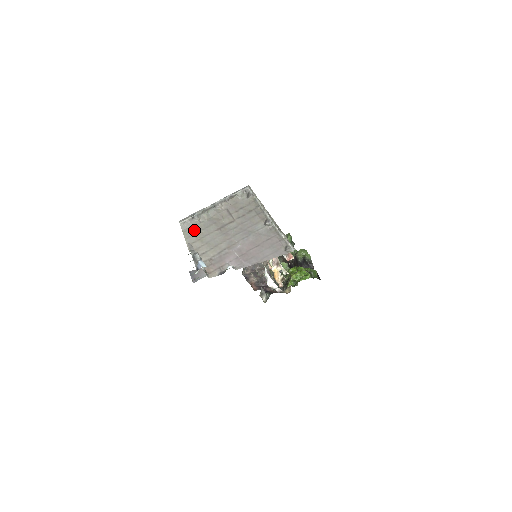
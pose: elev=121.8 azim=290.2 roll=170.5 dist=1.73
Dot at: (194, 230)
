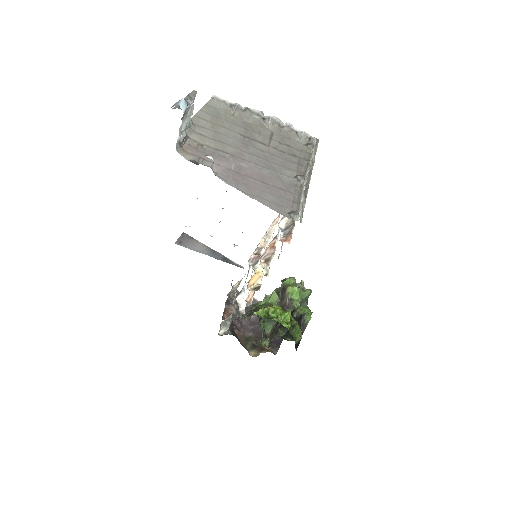
Dot at: (219, 113)
